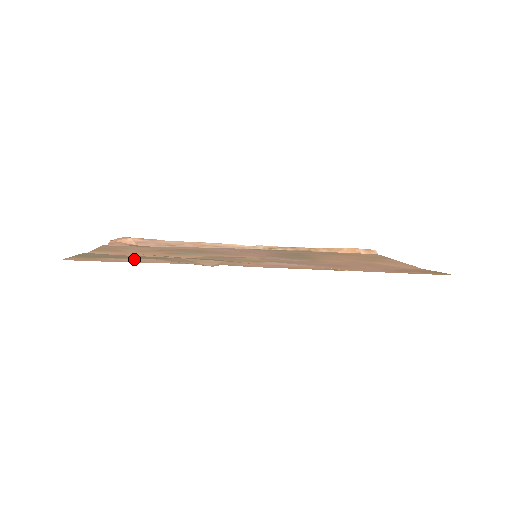
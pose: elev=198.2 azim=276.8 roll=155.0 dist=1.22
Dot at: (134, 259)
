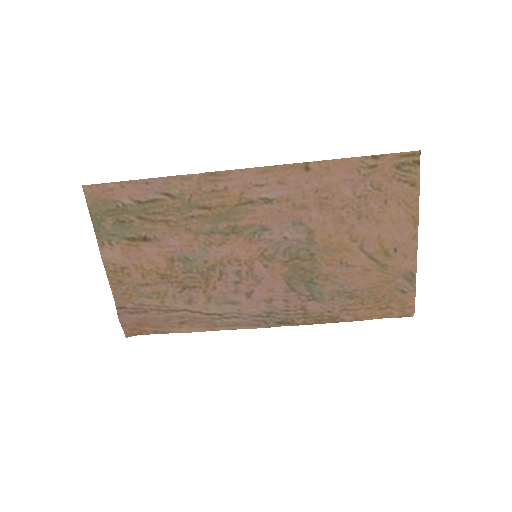
Dot at: (137, 195)
